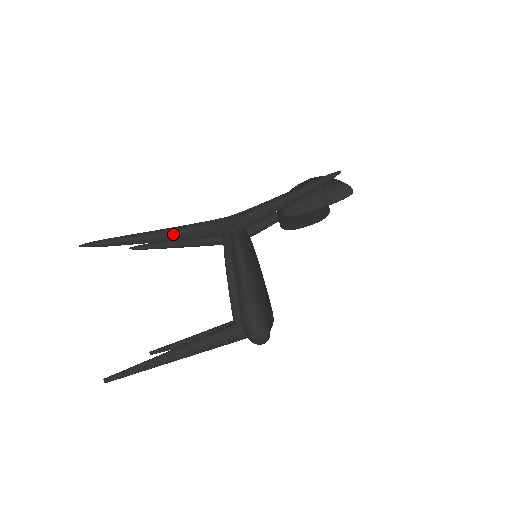
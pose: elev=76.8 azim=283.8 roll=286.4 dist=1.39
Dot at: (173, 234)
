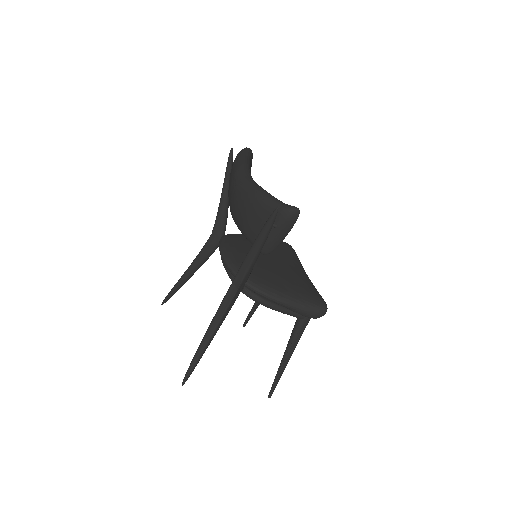
Dot at: (217, 328)
